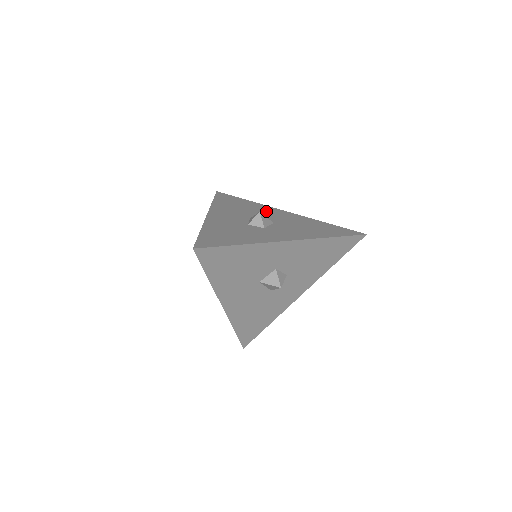
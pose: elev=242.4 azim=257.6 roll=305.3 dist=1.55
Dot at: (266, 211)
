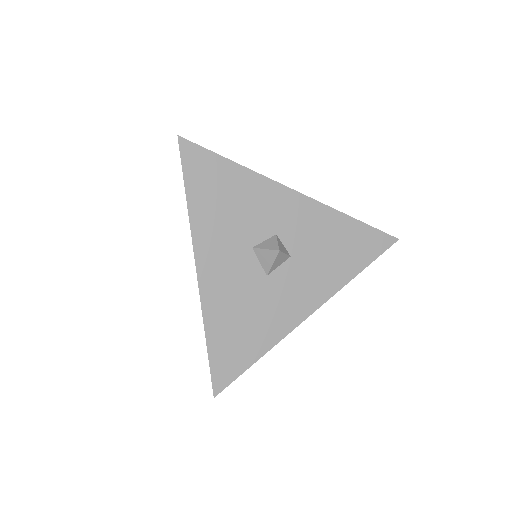
Dot at: occluded
